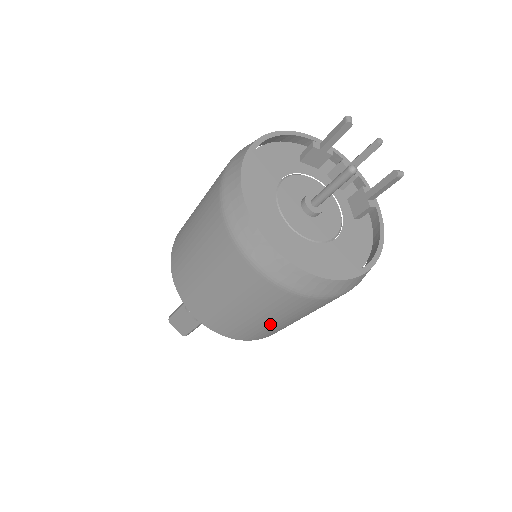
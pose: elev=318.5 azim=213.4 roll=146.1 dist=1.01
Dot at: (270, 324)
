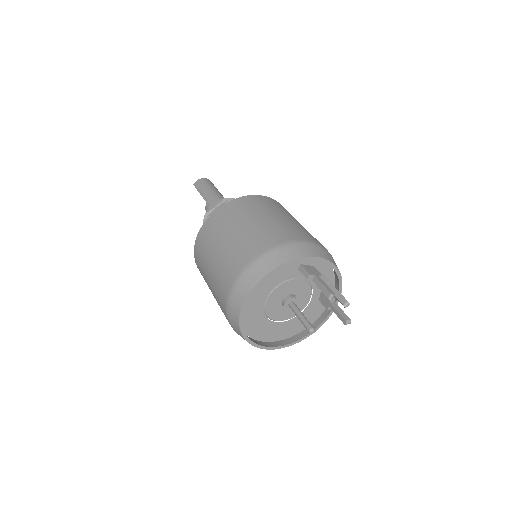
Dot at: occluded
